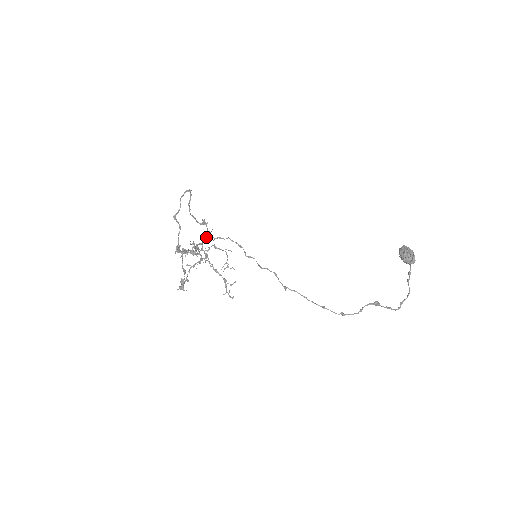
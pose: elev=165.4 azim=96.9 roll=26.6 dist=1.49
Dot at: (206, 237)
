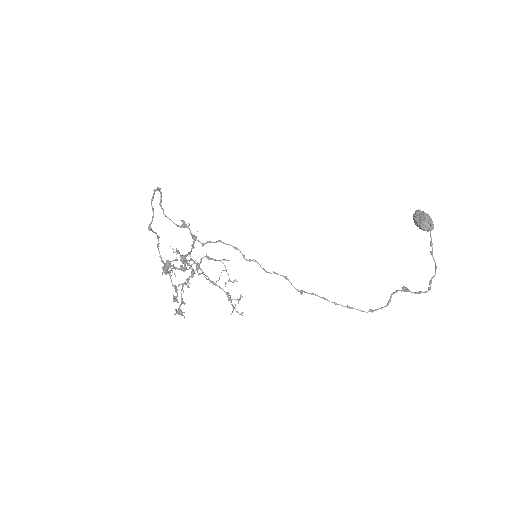
Dot at: (192, 244)
